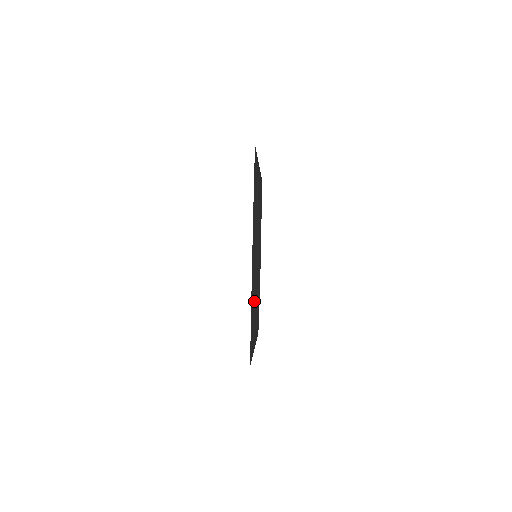
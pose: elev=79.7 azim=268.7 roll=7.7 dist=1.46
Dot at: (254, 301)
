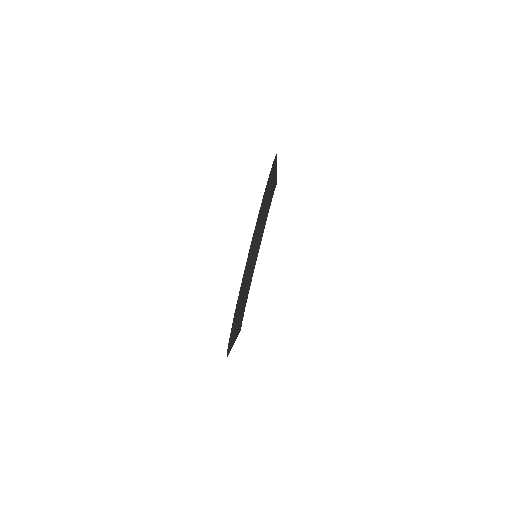
Dot at: (270, 185)
